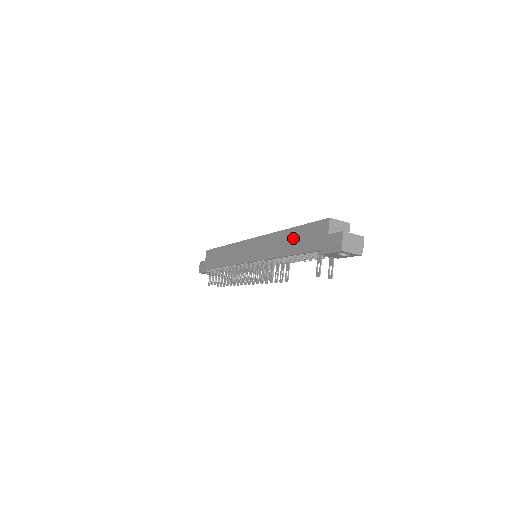
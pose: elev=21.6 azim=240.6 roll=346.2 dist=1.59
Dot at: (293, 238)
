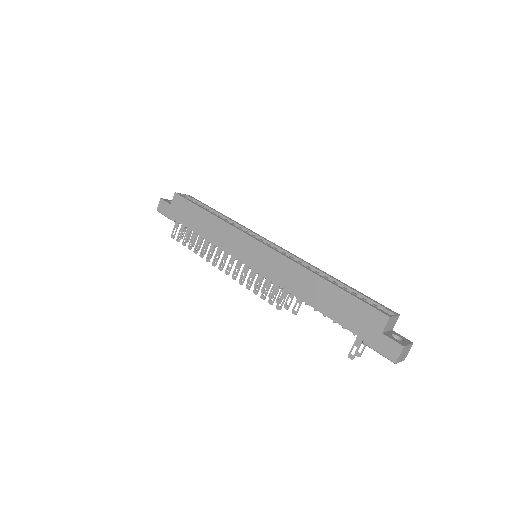
Dot at: (329, 296)
